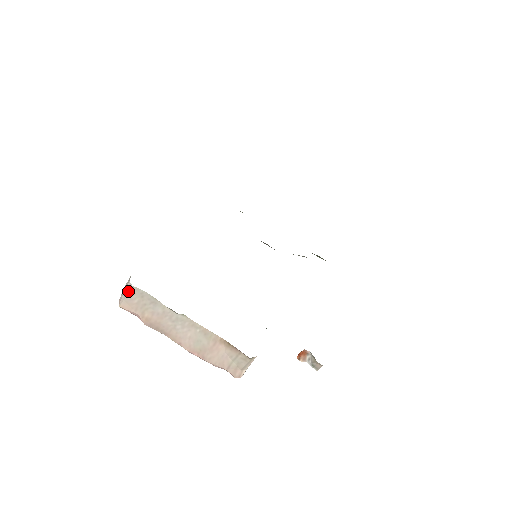
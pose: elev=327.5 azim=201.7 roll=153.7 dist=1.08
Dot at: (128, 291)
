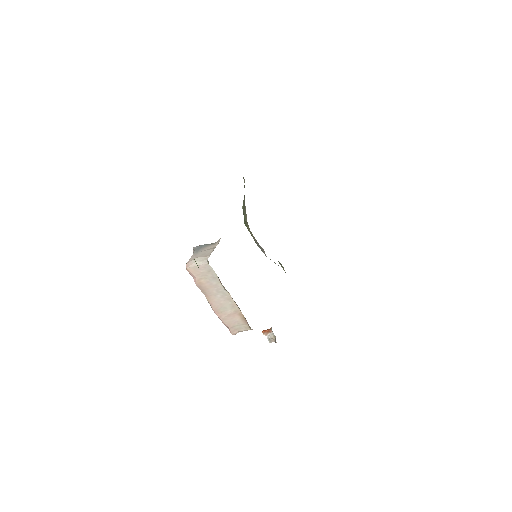
Dot at: (201, 264)
